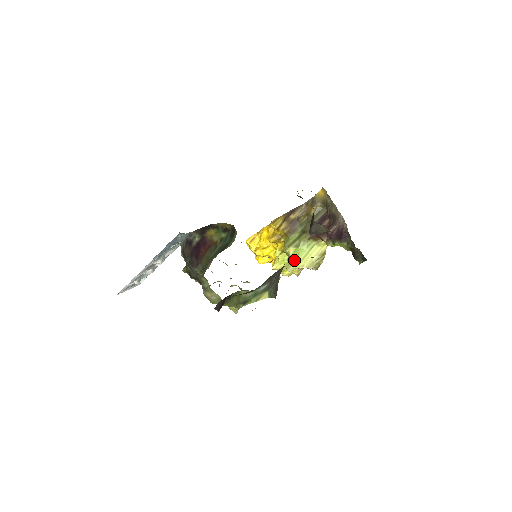
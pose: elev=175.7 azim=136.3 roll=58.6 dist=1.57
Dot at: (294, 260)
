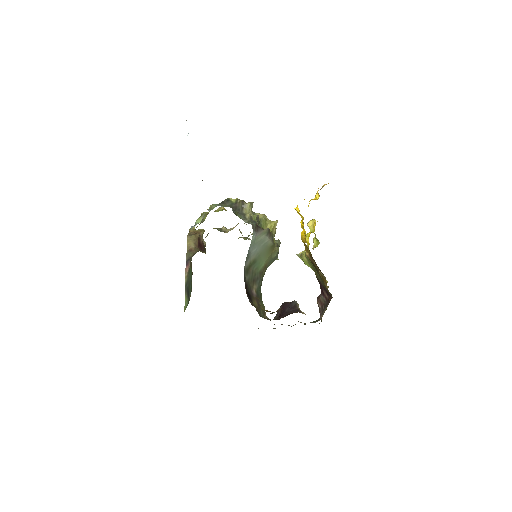
Dot at: (303, 260)
